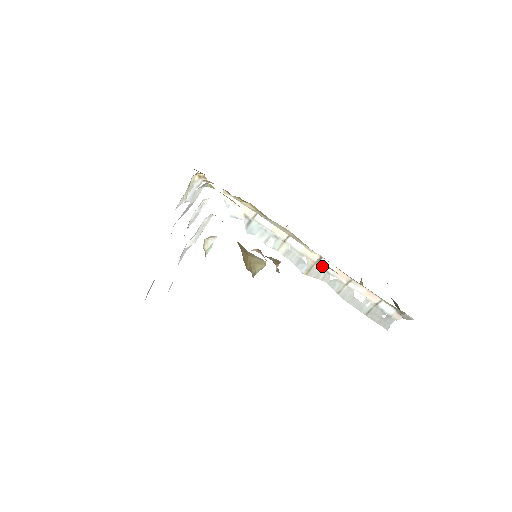
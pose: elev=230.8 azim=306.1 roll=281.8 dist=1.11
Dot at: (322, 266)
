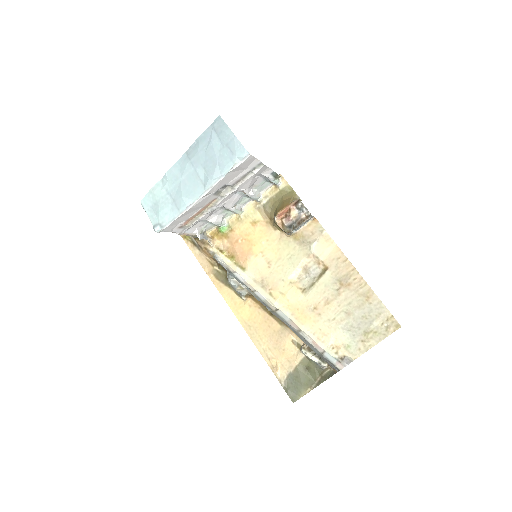
Dot at: (279, 315)
